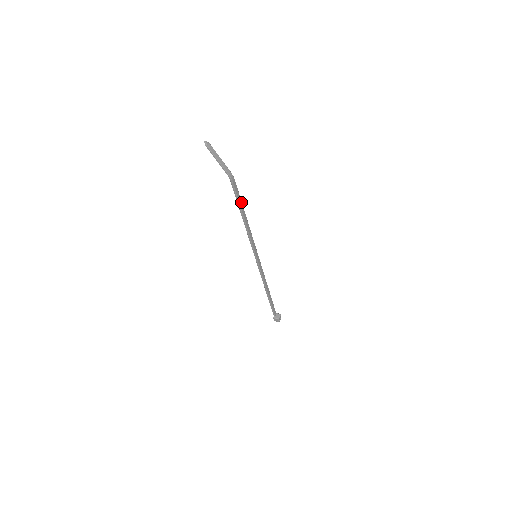
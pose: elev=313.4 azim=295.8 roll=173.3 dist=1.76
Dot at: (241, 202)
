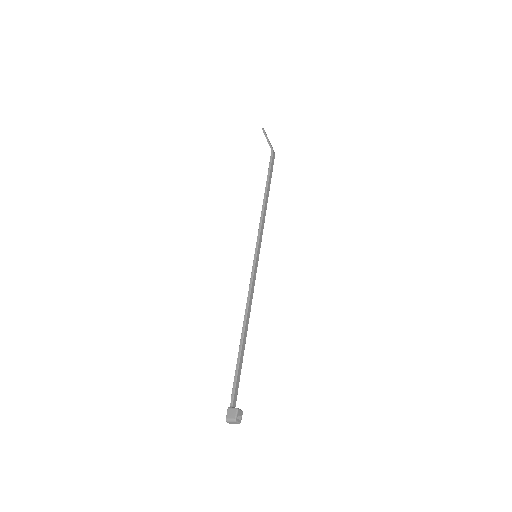
Dot at: (270, 180)
